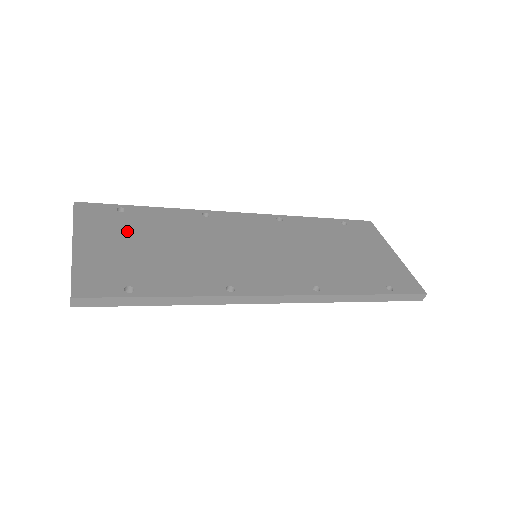
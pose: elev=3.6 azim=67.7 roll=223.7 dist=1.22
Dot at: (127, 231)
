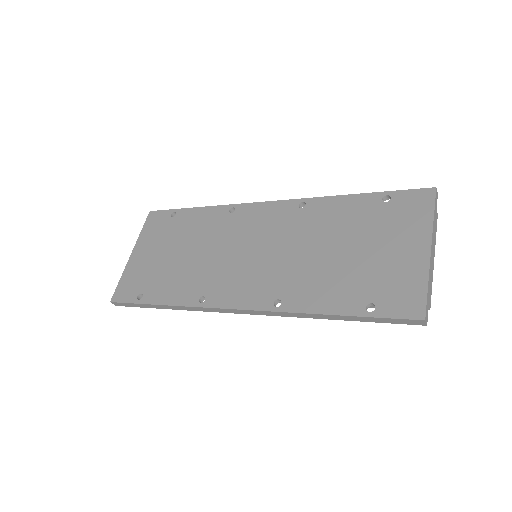
Dot at: (166, 238)
